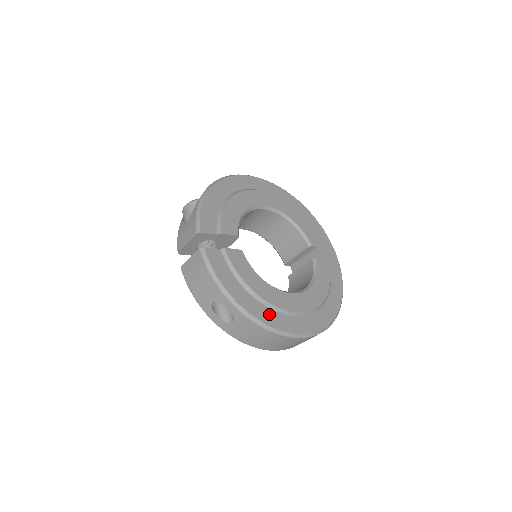
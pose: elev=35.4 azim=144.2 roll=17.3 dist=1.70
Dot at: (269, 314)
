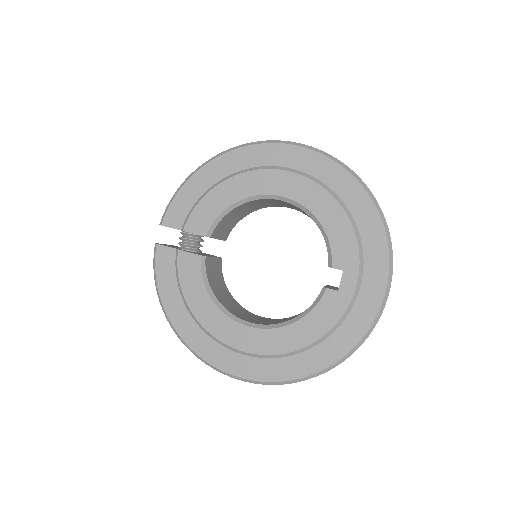
Dot at: (200, 338)
